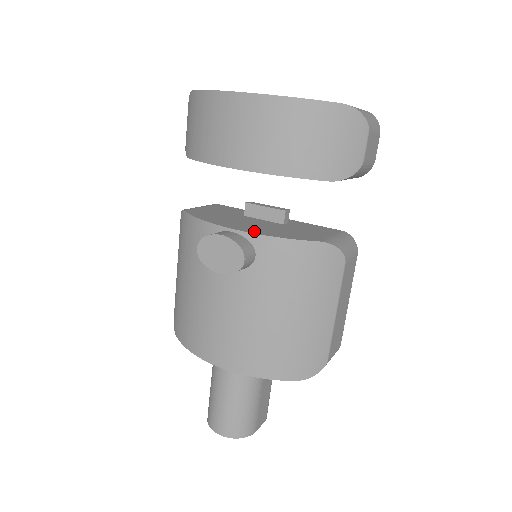
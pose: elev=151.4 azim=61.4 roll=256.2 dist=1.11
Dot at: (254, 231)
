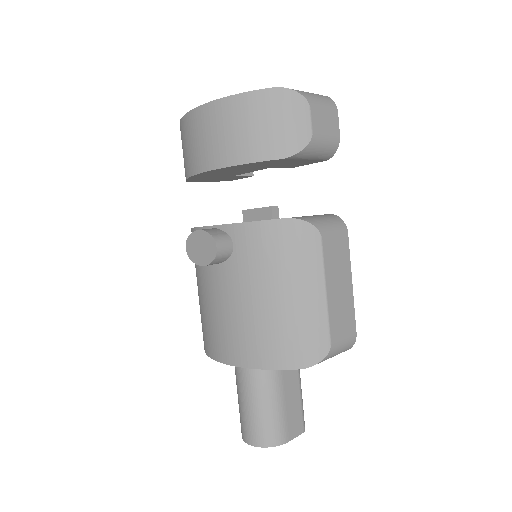
Dot at: occluded
